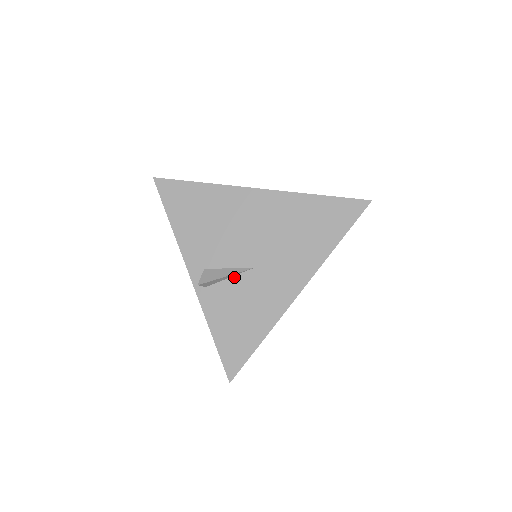
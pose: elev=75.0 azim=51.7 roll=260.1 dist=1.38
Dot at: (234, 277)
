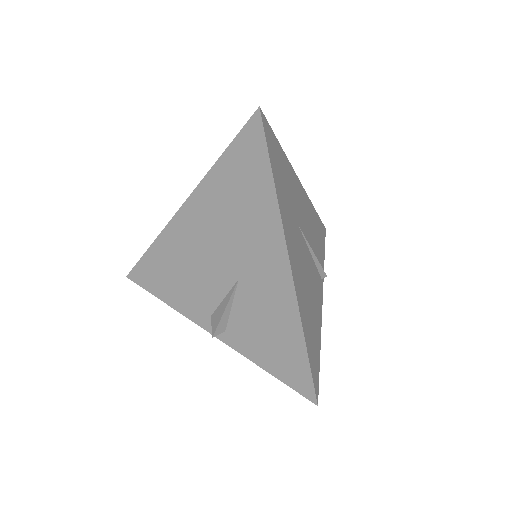
Dot at: (234, 302)
